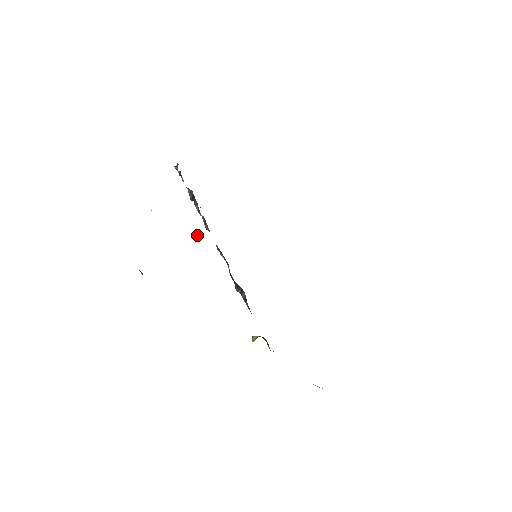
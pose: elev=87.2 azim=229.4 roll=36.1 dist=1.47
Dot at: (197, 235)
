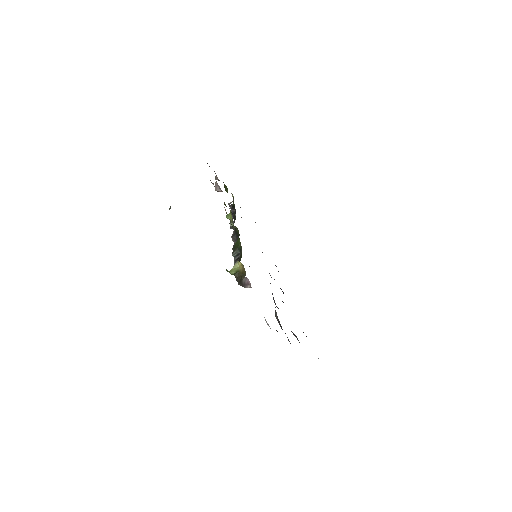
Dot at: (230, 215)
